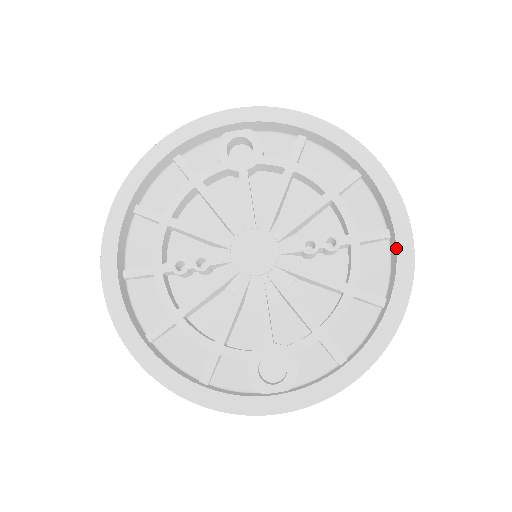
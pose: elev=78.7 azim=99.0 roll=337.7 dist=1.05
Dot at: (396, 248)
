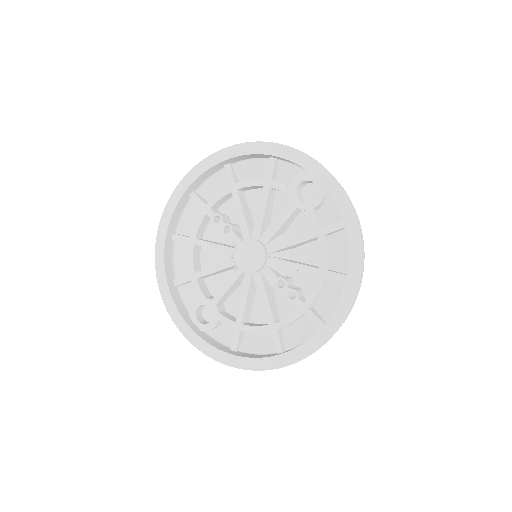
Dot at: (309, 339)
